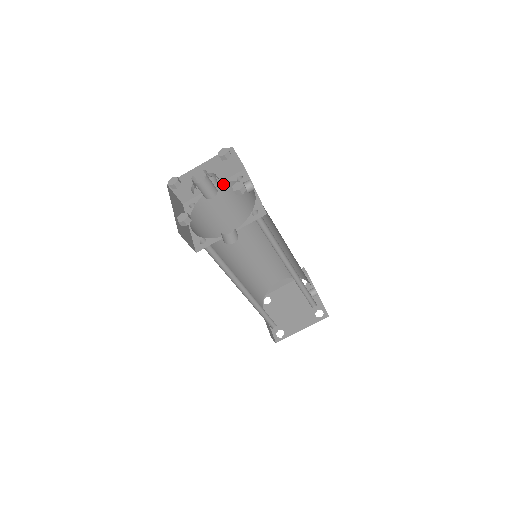
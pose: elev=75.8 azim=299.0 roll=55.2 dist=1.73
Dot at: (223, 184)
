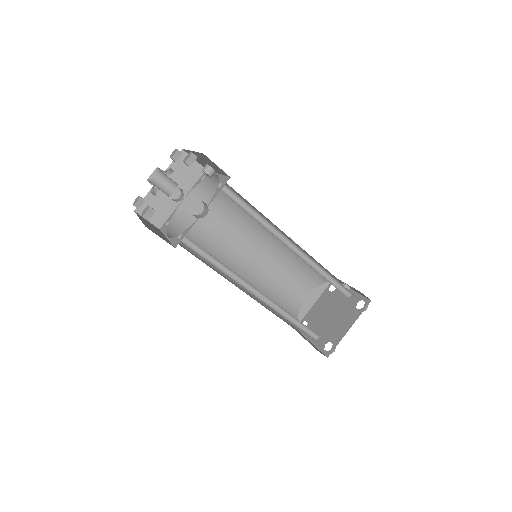
Dot at: (191, 193)
